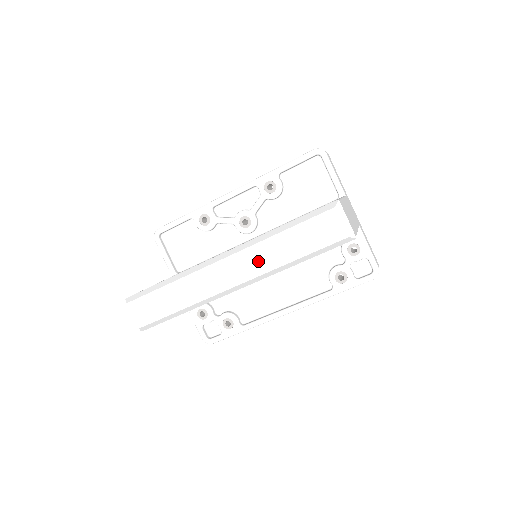
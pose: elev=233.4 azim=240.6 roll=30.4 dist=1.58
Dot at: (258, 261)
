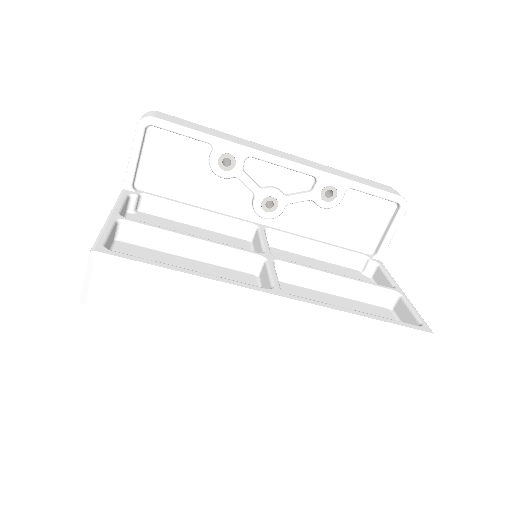
Dot at: (314, 338)
